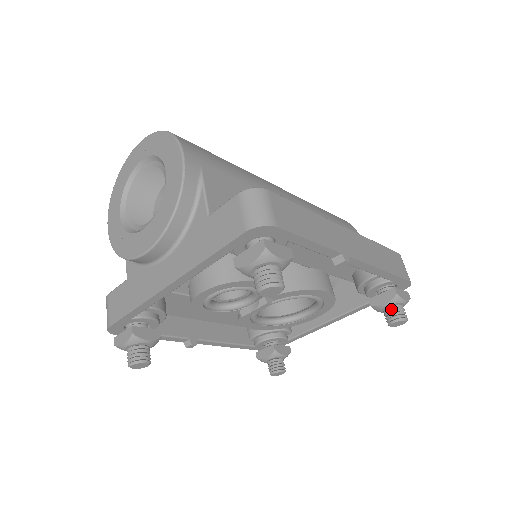
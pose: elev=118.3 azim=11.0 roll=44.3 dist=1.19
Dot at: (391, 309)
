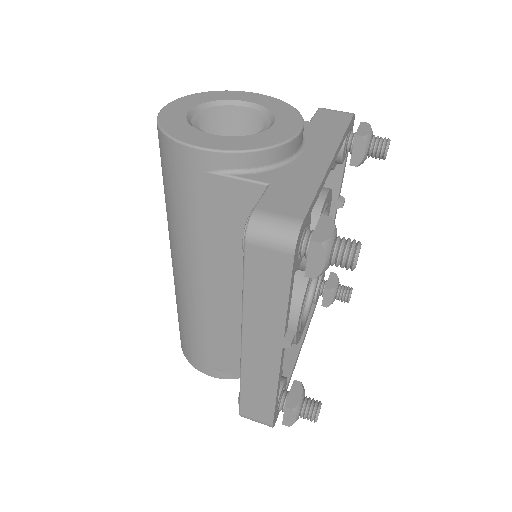
Dot at: (341, 286)
